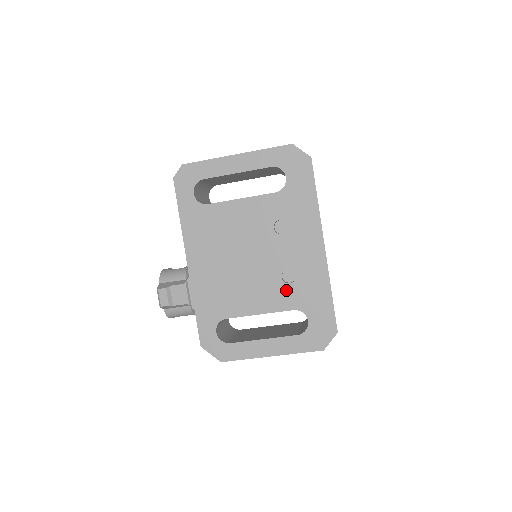
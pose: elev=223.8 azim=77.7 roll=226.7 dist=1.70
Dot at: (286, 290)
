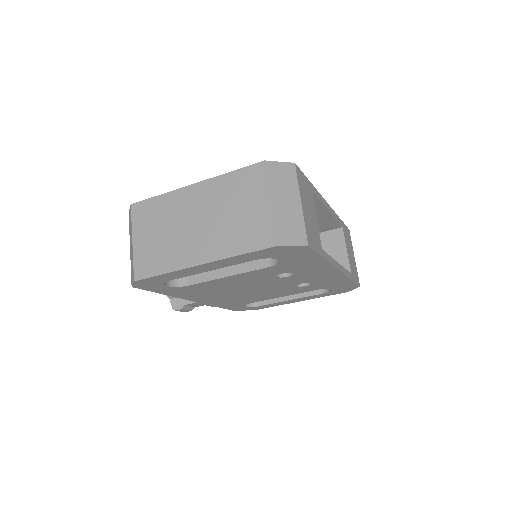
Dot at: (304, 288)
